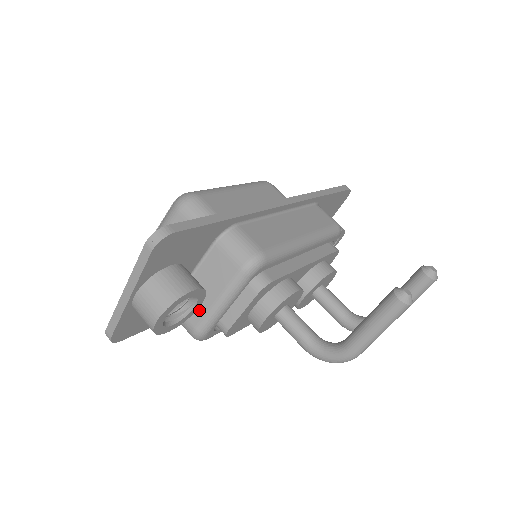
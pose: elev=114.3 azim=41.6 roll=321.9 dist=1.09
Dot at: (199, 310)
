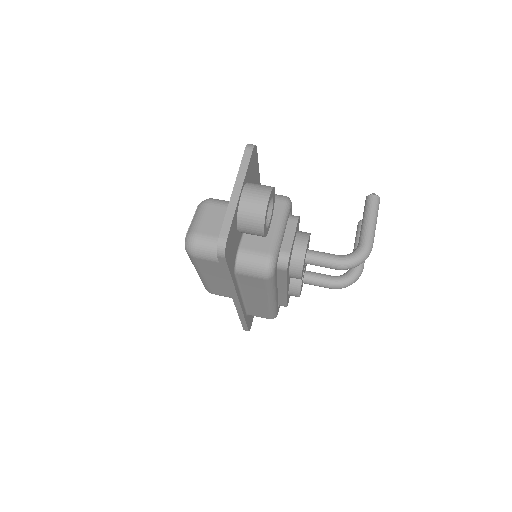
Dot at: (265, 239)
